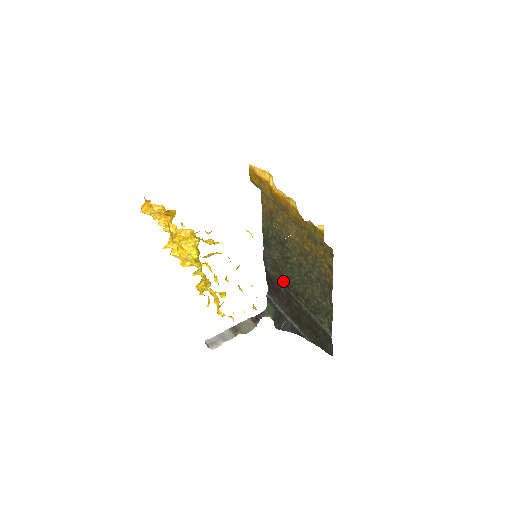
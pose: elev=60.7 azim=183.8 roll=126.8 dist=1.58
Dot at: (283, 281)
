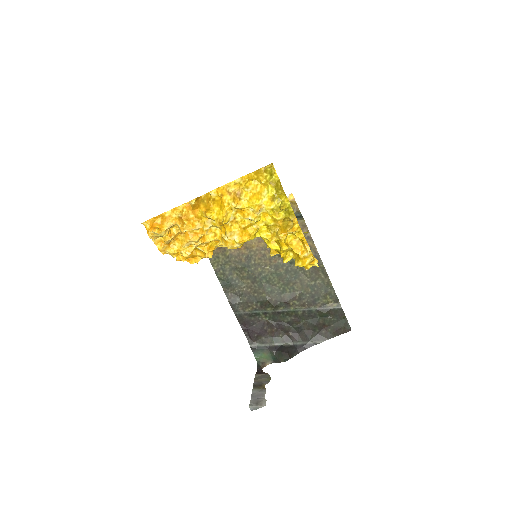
Dot at: (265, 305)
